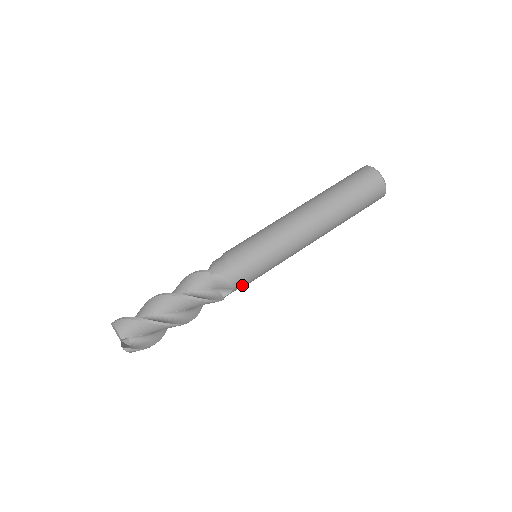
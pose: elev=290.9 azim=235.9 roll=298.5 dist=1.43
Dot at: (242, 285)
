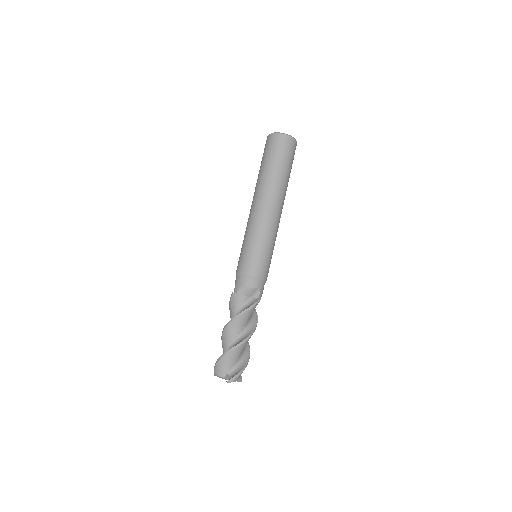
Dot at: (261, 280)
